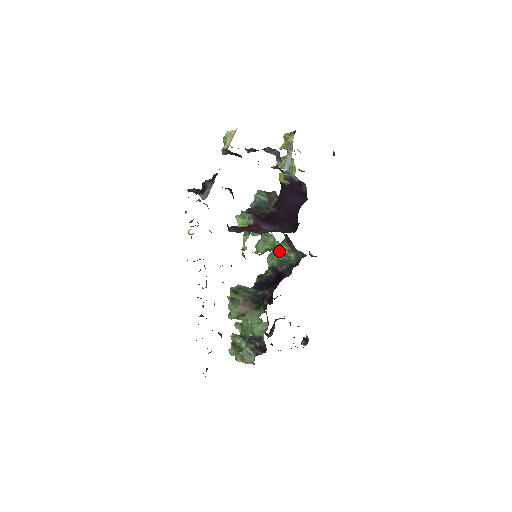
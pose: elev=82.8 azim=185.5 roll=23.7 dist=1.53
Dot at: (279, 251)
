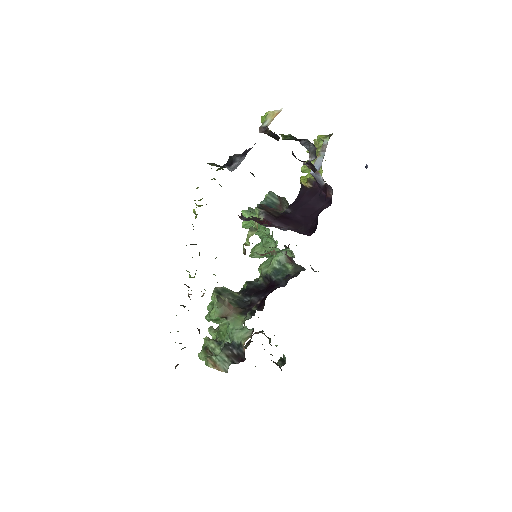
Dot at: (277, 259)
